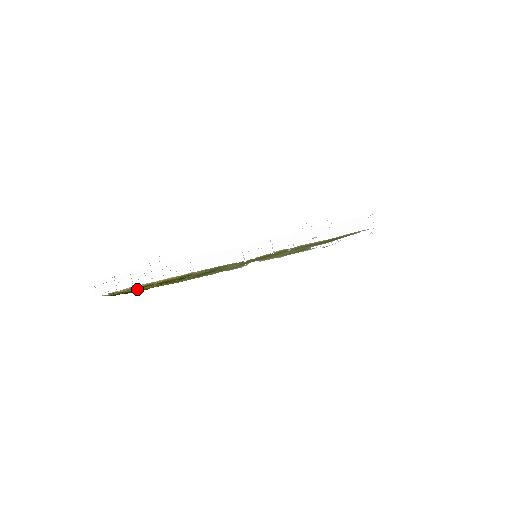
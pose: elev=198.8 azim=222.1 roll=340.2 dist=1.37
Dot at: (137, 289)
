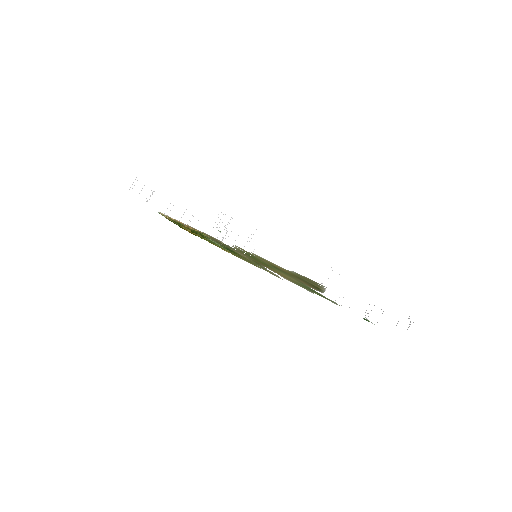
Dot at: (180, 225)
